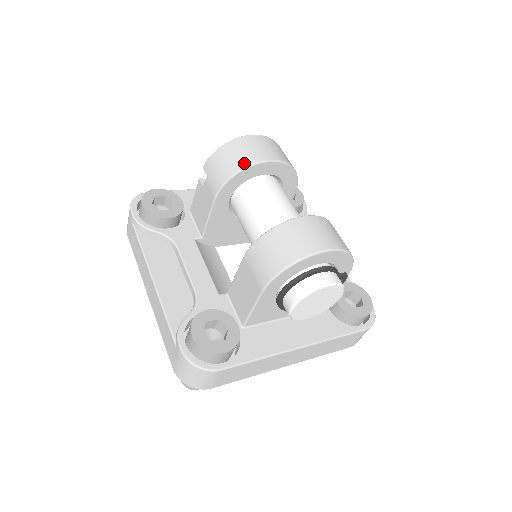
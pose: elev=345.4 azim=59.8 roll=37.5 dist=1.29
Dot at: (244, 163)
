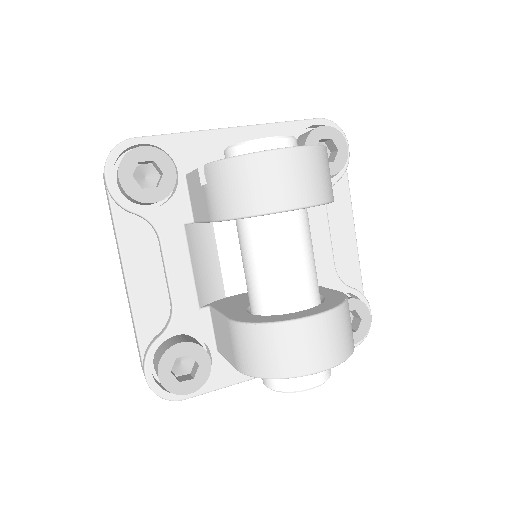
Dot at: (257, 207)
